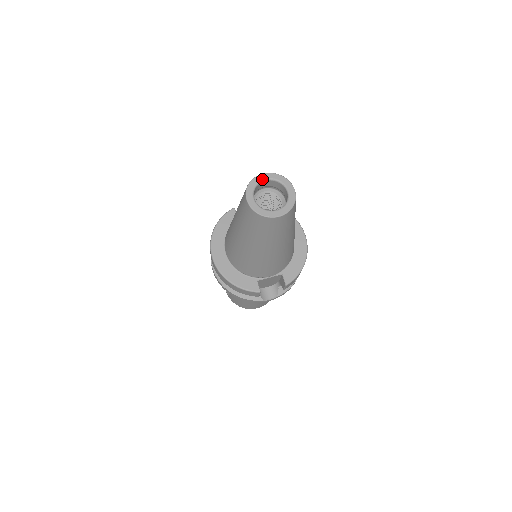
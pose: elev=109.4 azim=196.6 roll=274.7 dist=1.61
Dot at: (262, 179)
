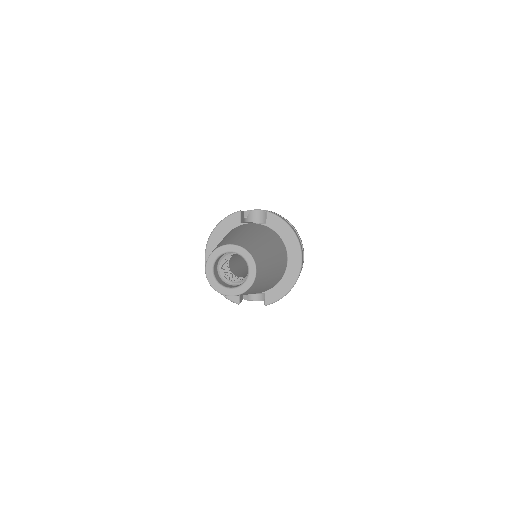
Dot at: (227, 251)
